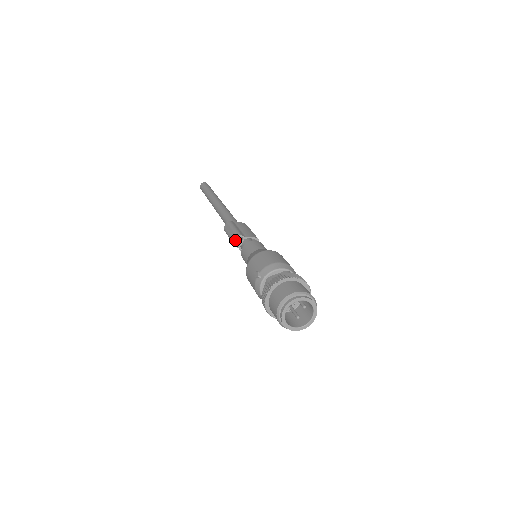
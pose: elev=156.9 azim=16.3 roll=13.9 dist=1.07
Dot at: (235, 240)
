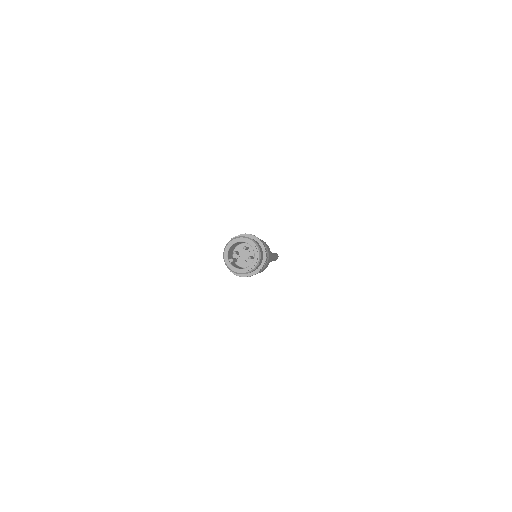
Dot at: occluded
